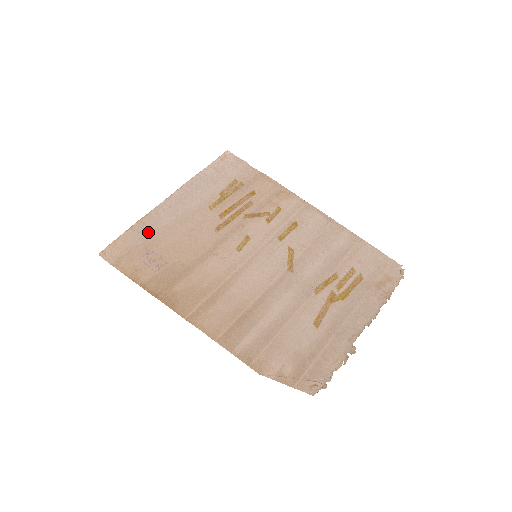
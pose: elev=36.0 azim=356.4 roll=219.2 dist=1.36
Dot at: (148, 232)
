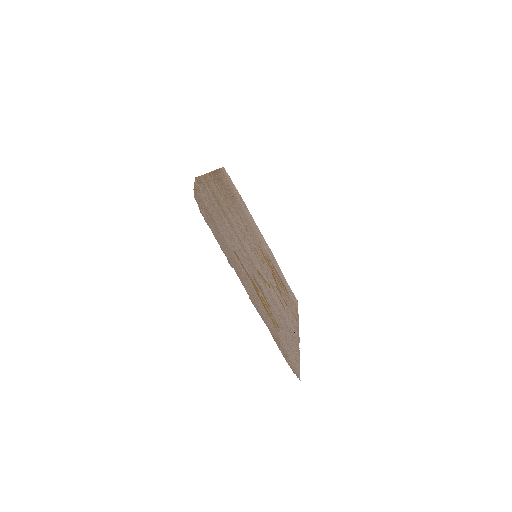
Dot at: (242, 204)
